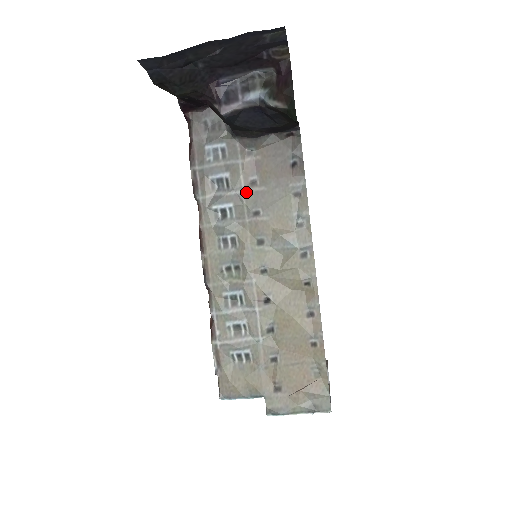
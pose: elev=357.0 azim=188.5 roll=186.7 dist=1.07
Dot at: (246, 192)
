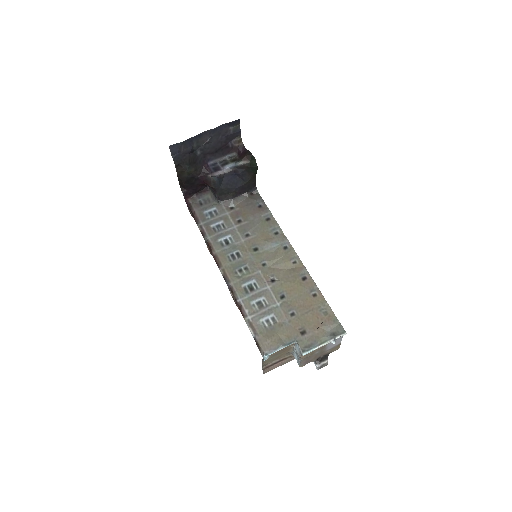
Dot at: (237, 227)
